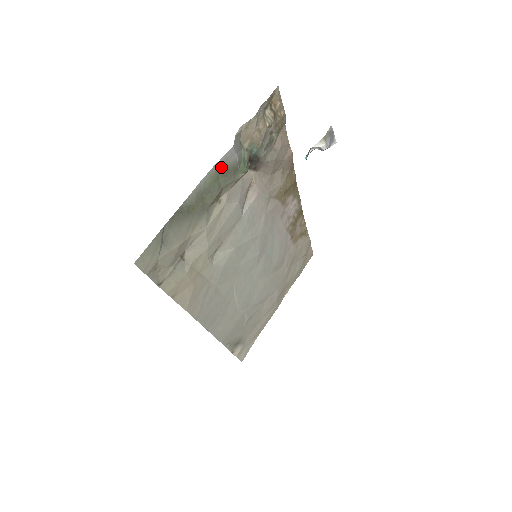
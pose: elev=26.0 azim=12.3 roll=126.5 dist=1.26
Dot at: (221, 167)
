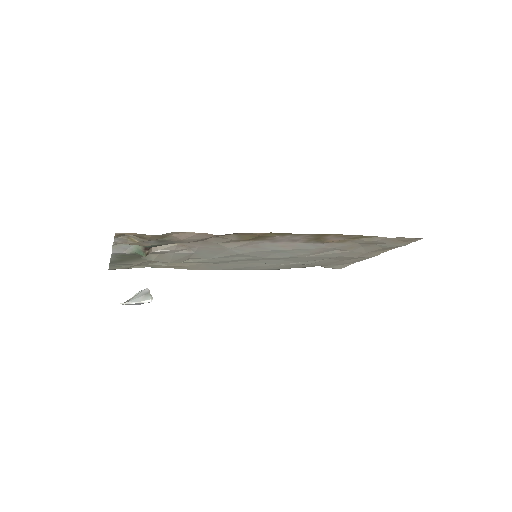
Dot at: (119, 254)
